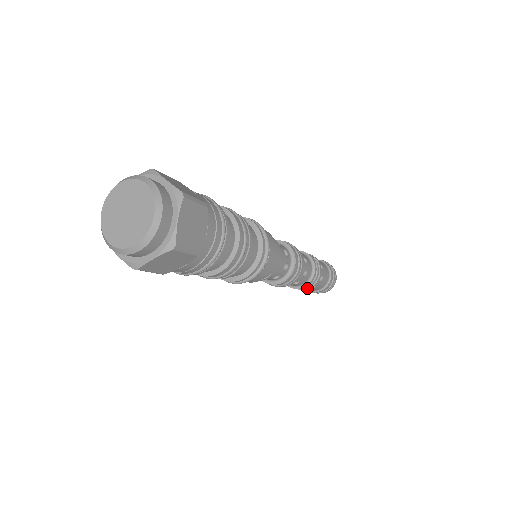
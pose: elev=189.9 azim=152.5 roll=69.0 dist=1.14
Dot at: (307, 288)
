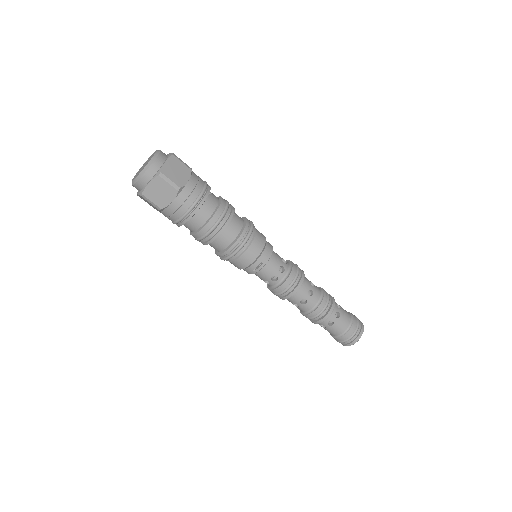
Dot at: (321, 318)
